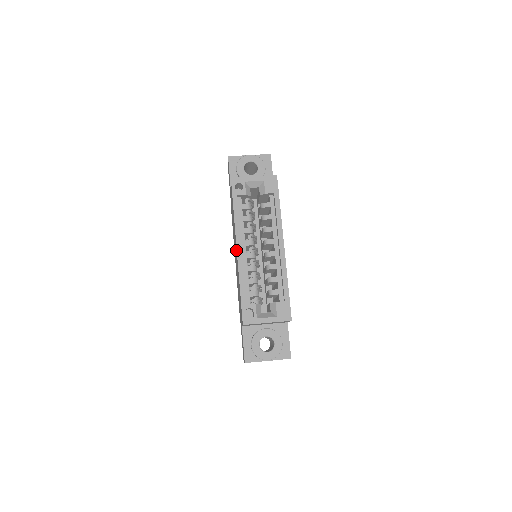
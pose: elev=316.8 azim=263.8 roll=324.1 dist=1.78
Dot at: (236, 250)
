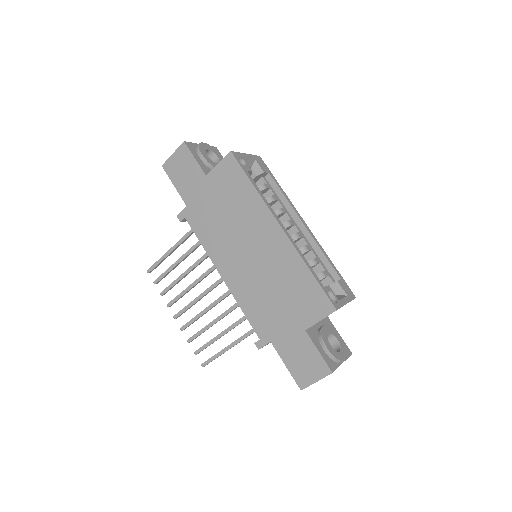
Dot at: (274, 232)
